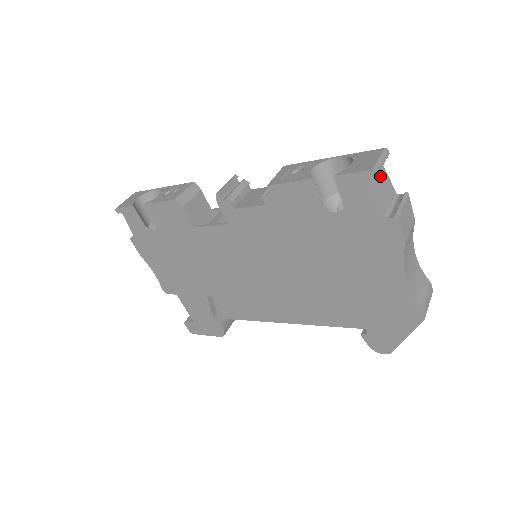
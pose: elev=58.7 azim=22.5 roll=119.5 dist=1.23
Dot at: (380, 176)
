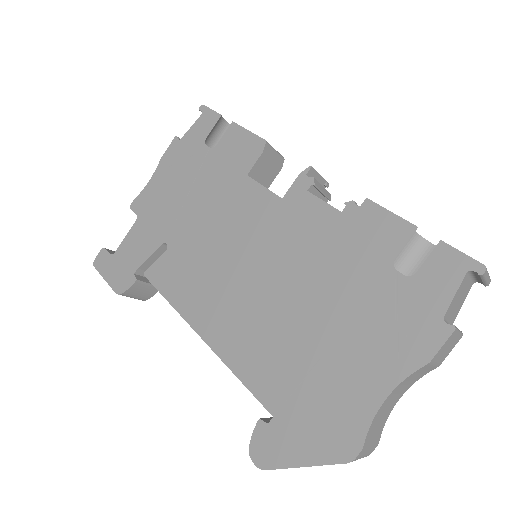
Dot at: (465, 290)
